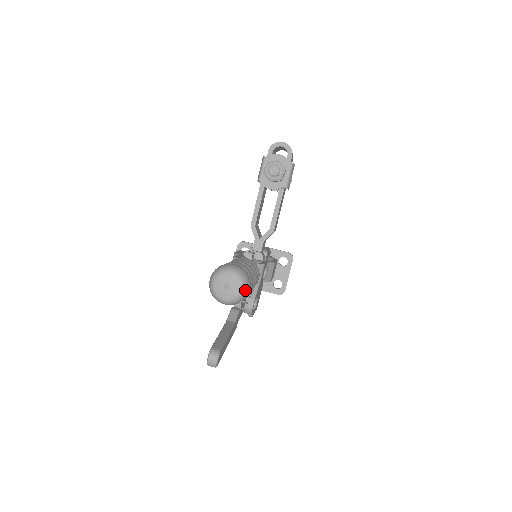
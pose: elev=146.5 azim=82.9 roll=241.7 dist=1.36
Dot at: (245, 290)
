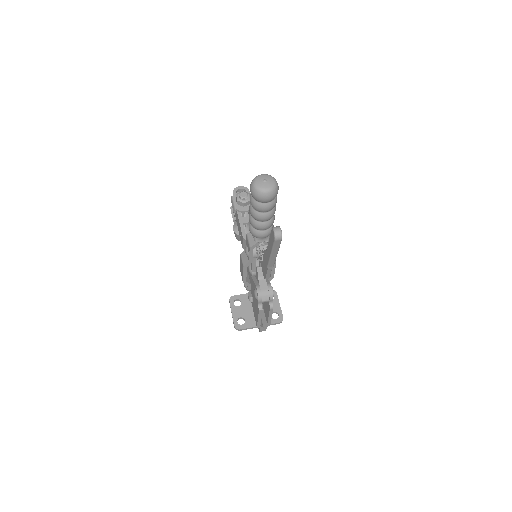
Dot at: (276, 182)
